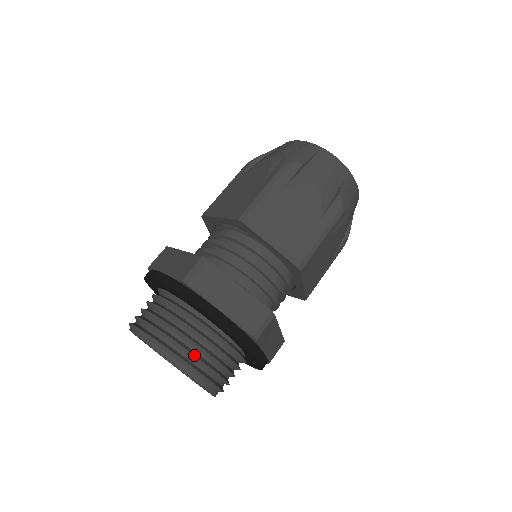
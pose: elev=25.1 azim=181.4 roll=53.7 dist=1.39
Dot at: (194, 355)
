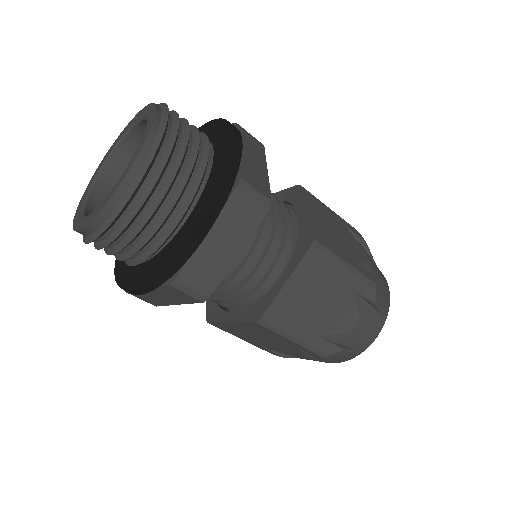
Dot at: occluded
